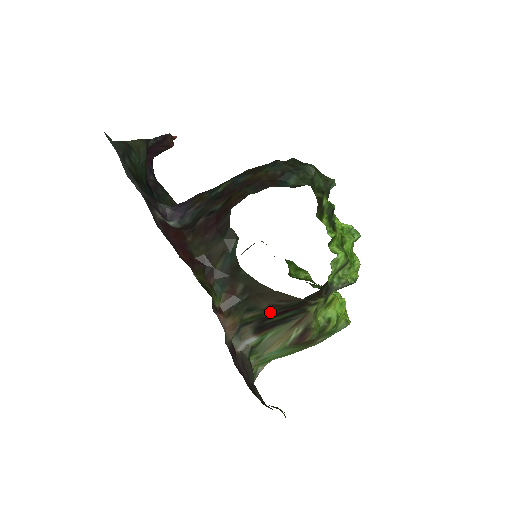
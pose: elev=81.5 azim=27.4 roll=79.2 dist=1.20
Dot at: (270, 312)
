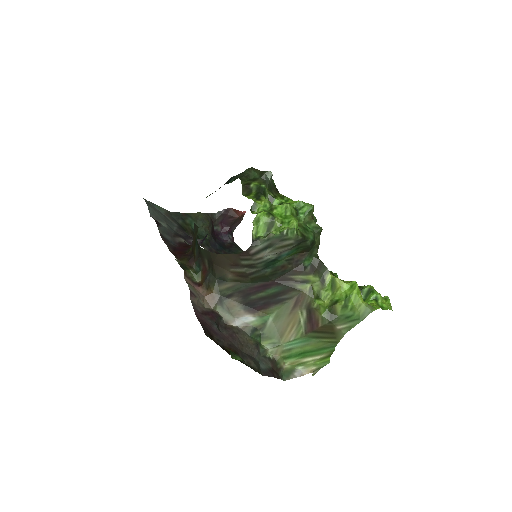
Dot at: (245, 285)
